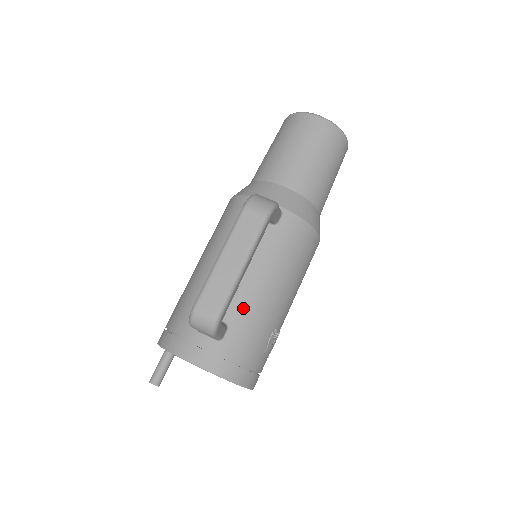
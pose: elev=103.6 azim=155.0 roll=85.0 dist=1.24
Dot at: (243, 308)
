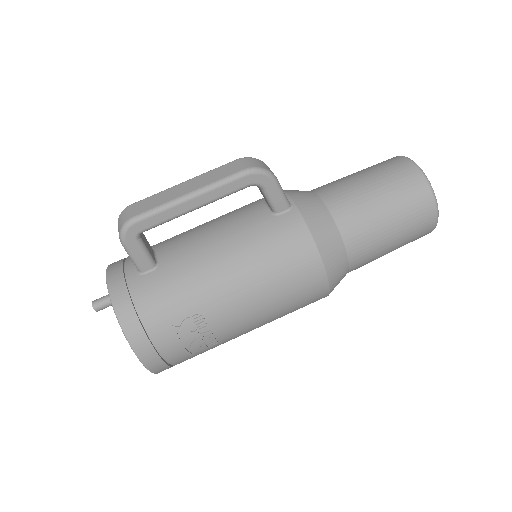
Dot at: (183, 262)
